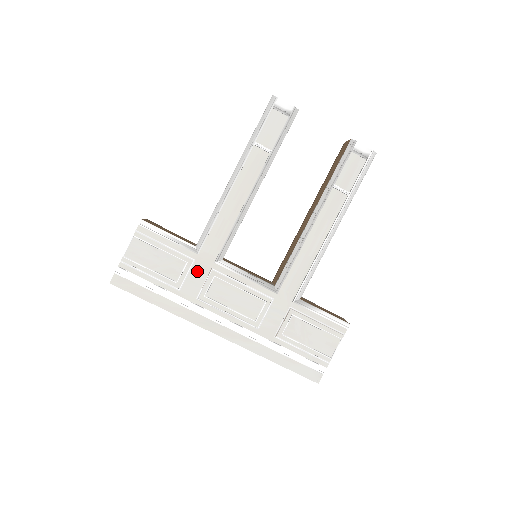
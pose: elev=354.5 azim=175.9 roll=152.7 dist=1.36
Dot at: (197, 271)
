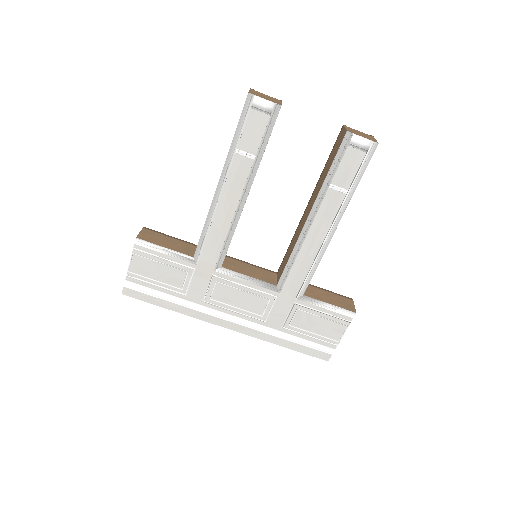
Dot at: (199, 278)
